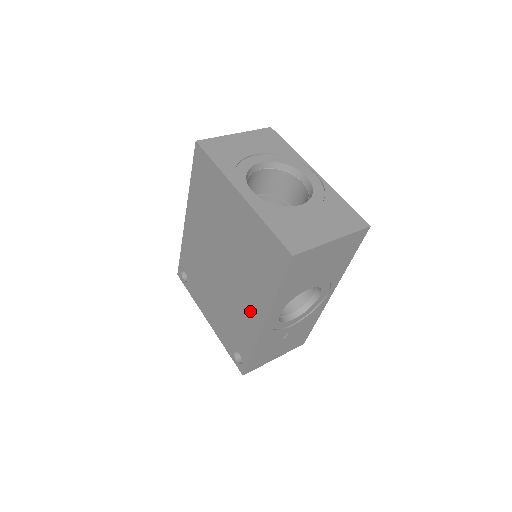
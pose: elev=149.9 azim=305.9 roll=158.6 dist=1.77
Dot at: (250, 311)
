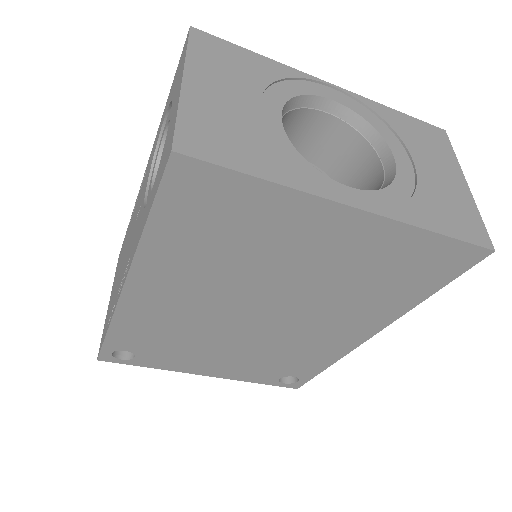
Dot at: (339, 335)
